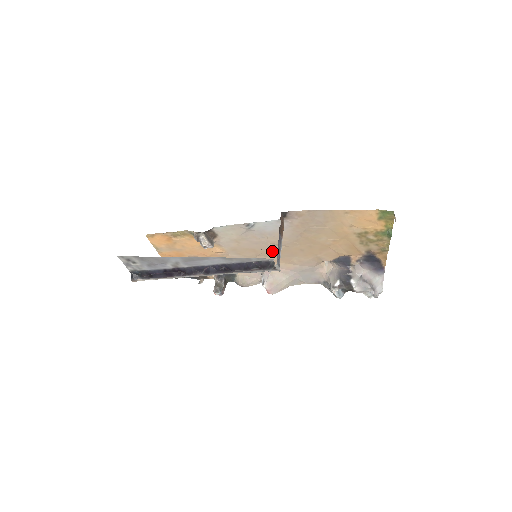
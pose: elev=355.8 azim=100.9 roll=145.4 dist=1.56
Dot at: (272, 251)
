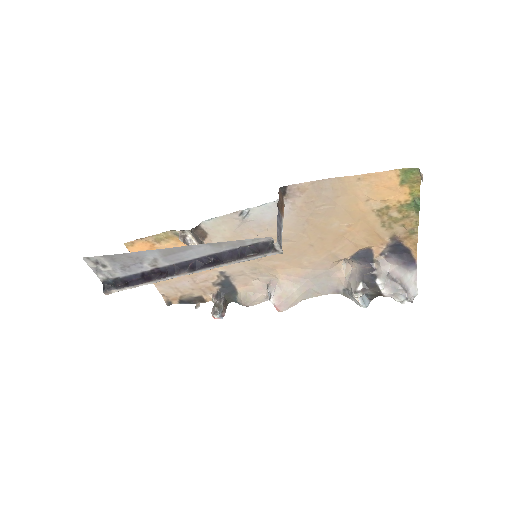
Dot at: occluded
